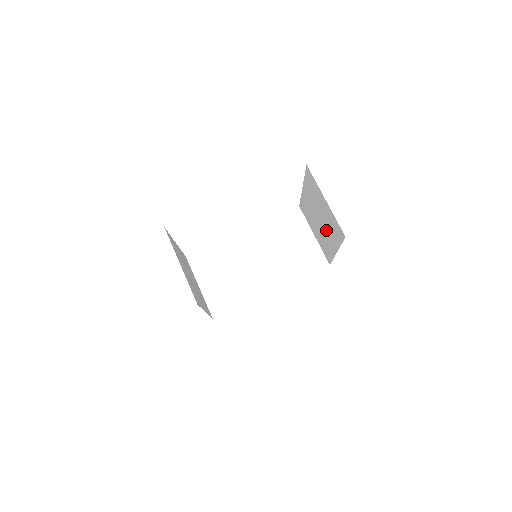
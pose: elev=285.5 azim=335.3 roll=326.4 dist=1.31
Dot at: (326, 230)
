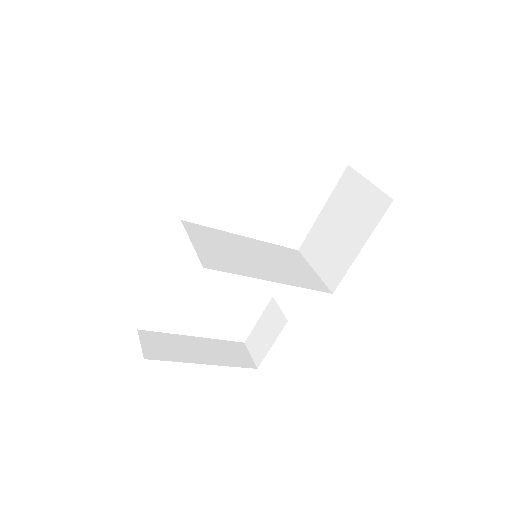
Dot at: (350, 231)
